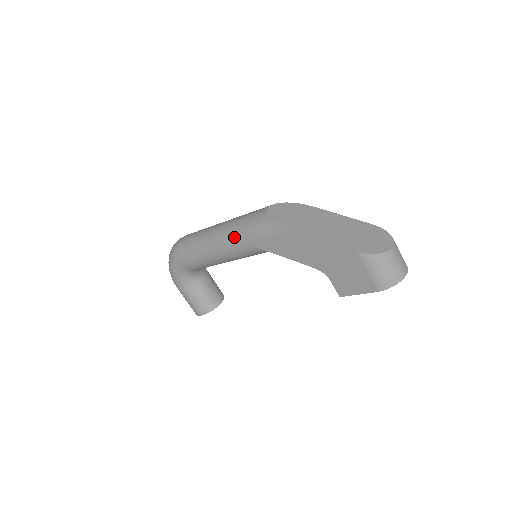
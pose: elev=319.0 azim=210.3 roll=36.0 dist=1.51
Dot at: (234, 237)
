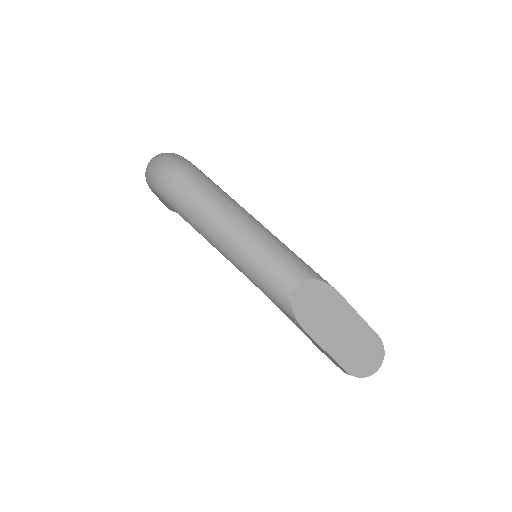
Dot at: (243, 269)
